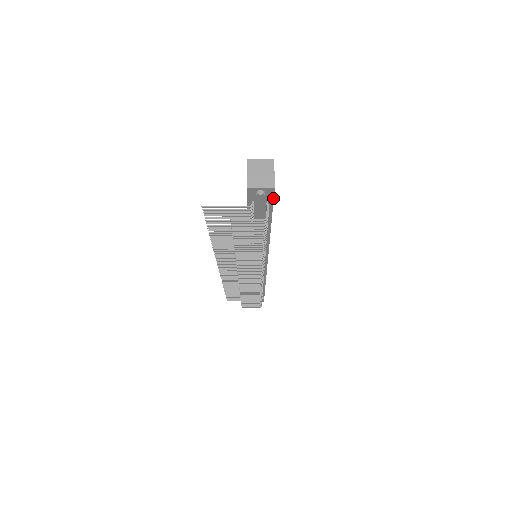
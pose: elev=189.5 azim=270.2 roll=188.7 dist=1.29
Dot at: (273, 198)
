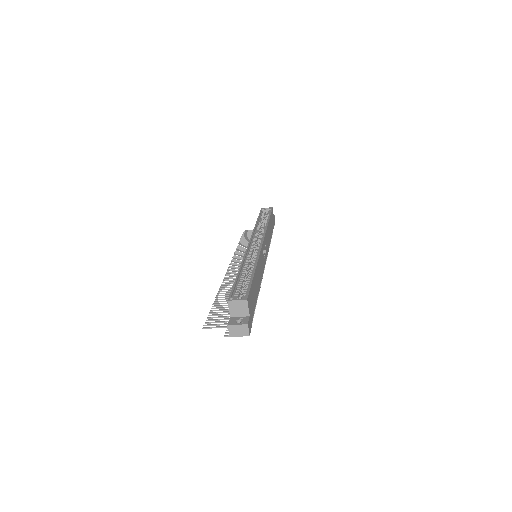
Dot at: (251, 327)
